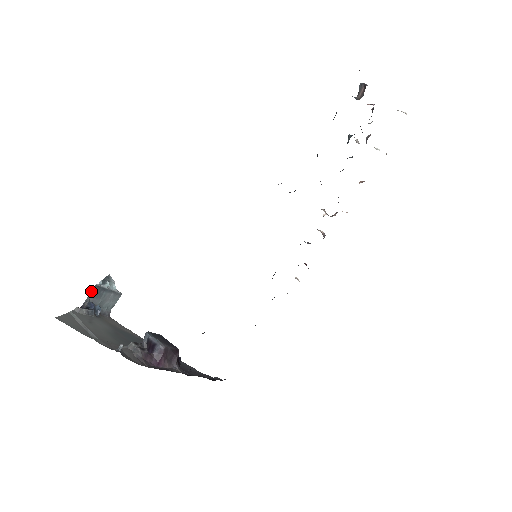
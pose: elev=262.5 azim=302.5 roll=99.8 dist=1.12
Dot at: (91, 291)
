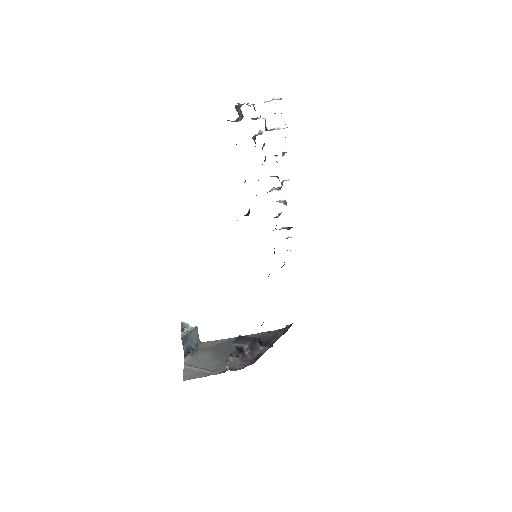
Dot at: (182, 343)
